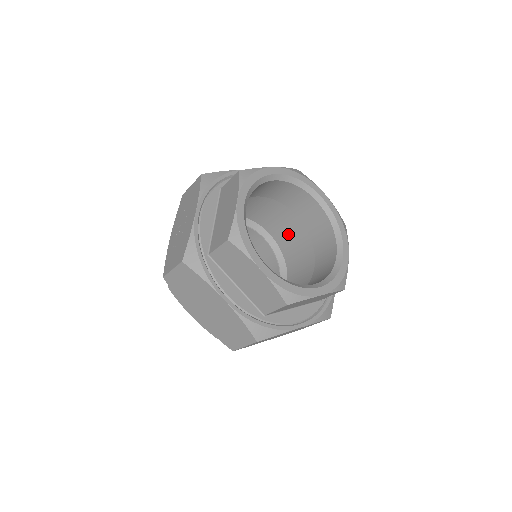
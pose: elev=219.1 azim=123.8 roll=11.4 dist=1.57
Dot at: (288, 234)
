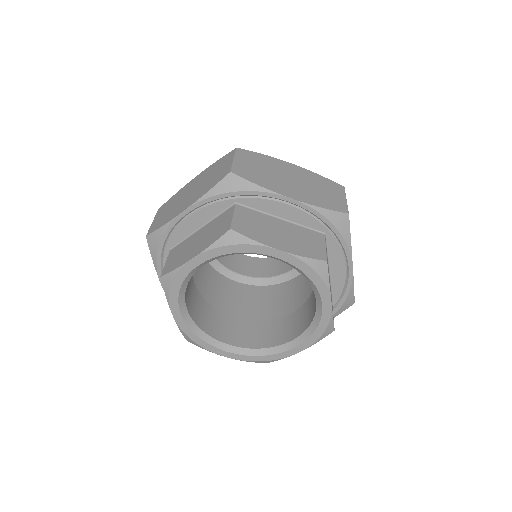
Dot at: occluded
